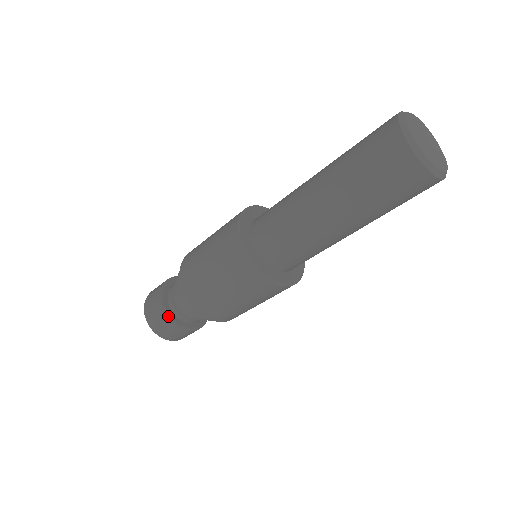
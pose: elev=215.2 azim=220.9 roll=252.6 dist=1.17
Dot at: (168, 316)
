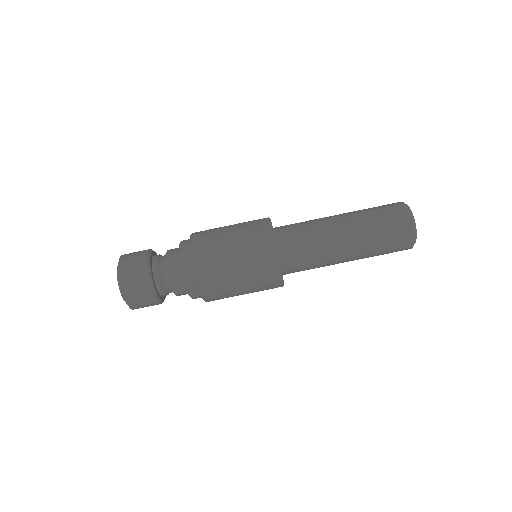
Dot at: (150, 253)
